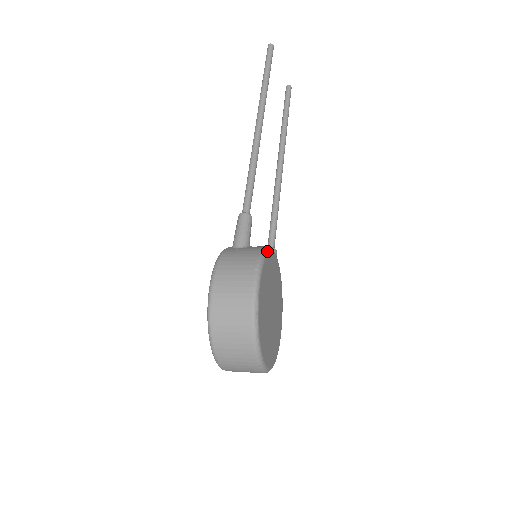
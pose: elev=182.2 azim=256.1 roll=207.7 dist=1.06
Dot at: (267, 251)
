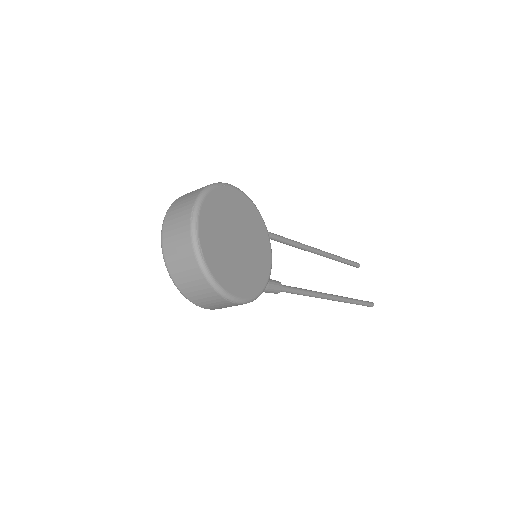
Dot at: occluded
